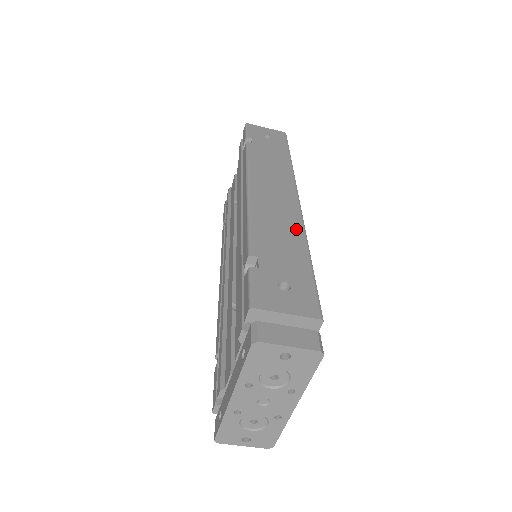
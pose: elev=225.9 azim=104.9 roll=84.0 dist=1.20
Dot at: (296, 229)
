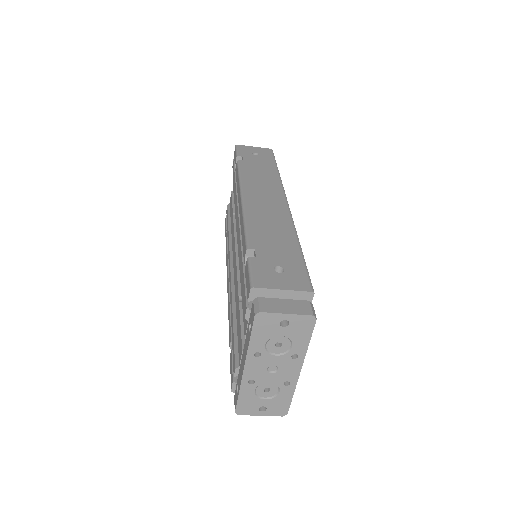
Dot at: (286, 225)
